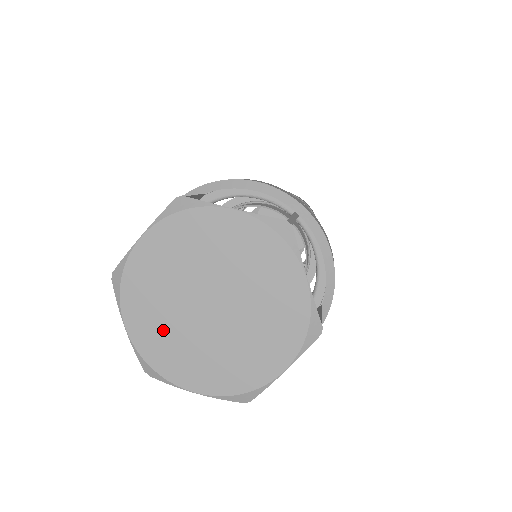
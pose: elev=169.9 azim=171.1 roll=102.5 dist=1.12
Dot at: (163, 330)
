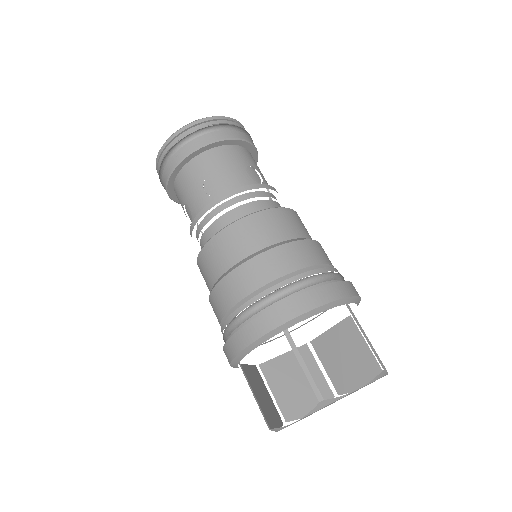
Dot at: occluded
